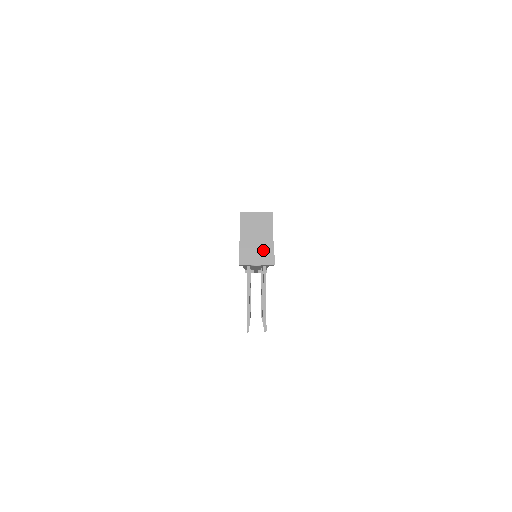
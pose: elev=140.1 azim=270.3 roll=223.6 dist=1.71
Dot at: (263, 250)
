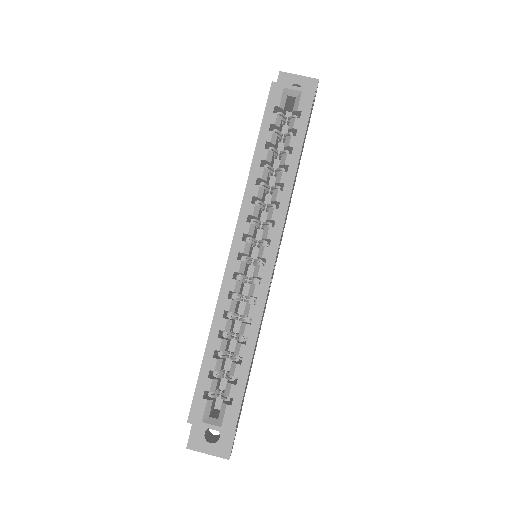
Dot at: occluded
